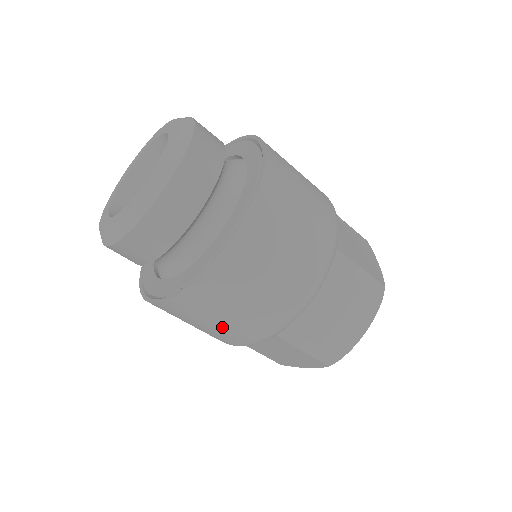
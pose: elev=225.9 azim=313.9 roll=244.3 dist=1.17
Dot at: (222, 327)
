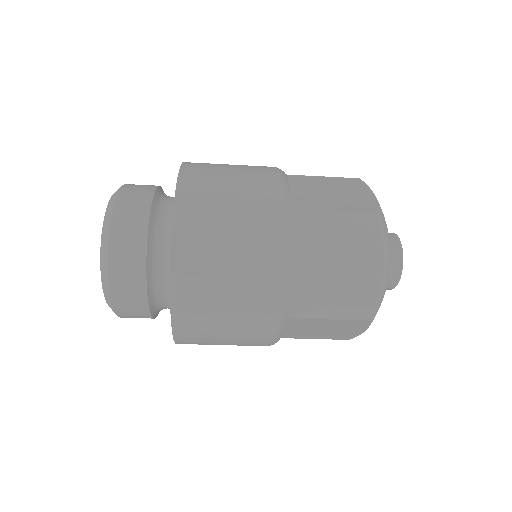
Dot at: (234, 335)
